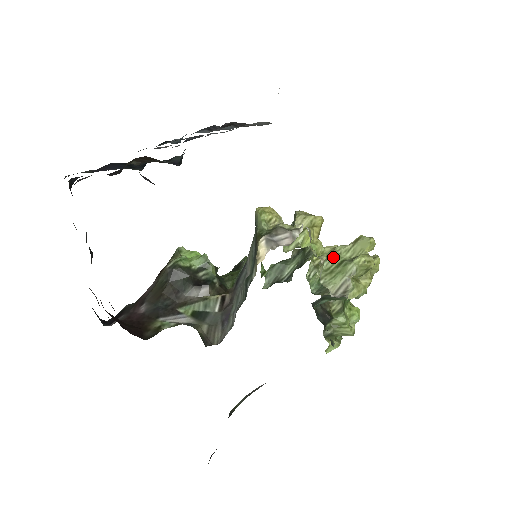
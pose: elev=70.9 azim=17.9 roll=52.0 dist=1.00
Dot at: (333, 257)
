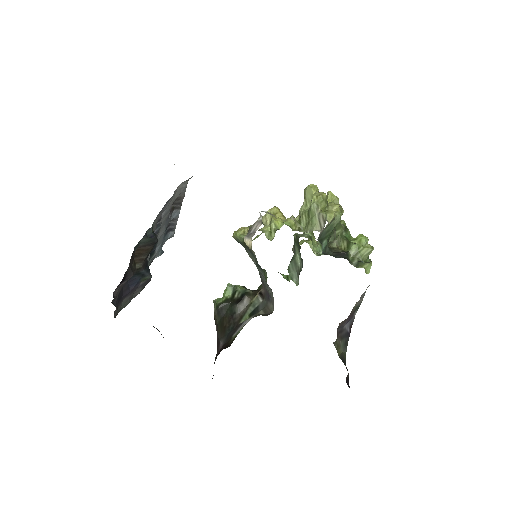
Dot at: (302, 216)
